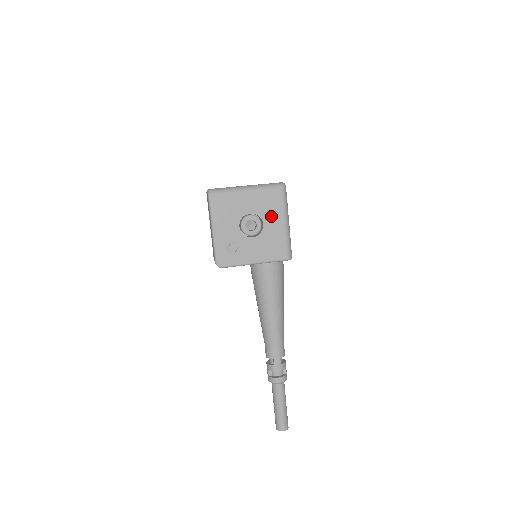
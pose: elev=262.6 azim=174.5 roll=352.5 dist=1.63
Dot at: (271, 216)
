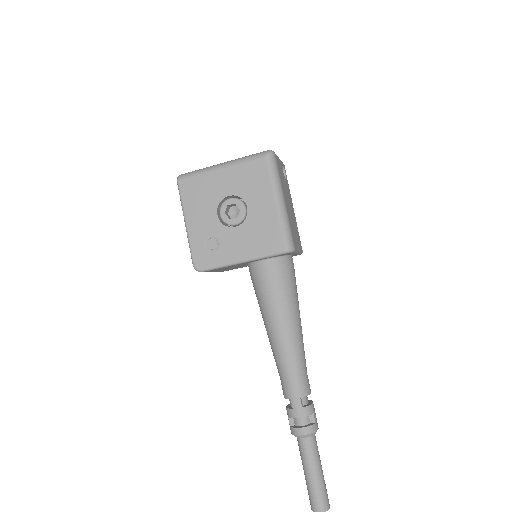
Dot at: (256, 195)
